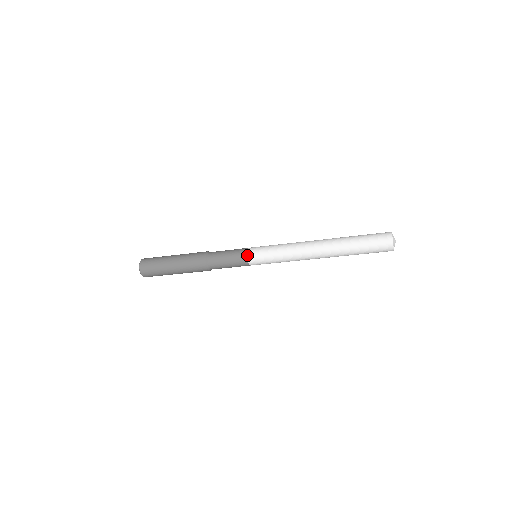
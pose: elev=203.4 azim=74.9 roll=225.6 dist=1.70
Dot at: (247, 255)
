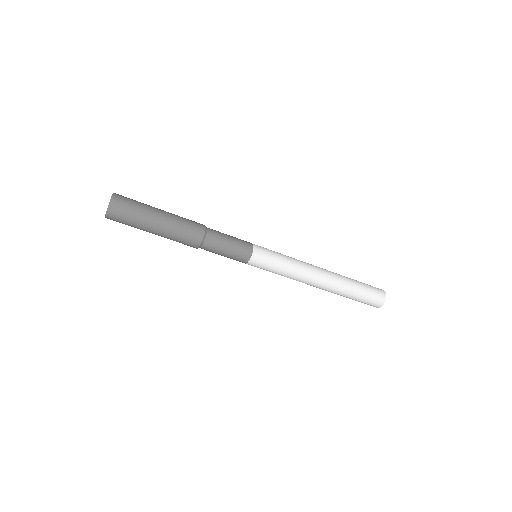
Dot at: (253, 254)
